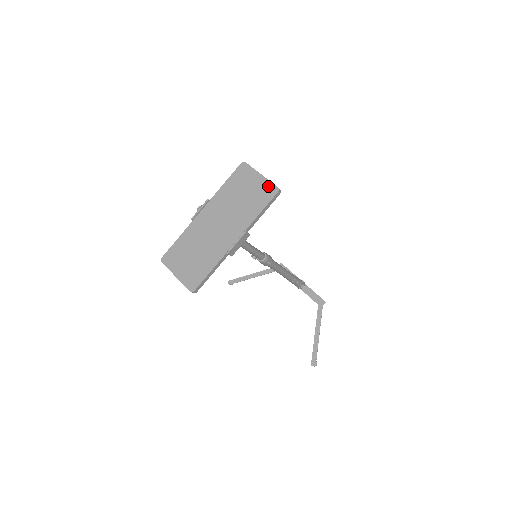
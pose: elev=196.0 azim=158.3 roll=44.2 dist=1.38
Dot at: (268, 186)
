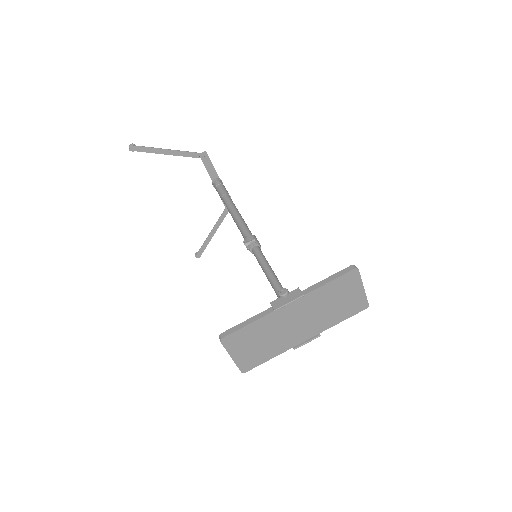
Dot at: (362, 301)
